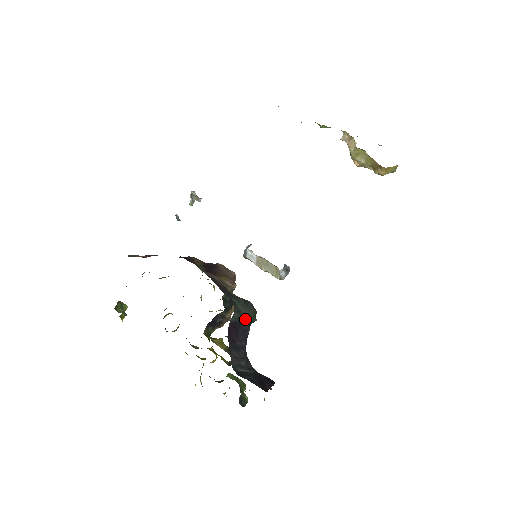
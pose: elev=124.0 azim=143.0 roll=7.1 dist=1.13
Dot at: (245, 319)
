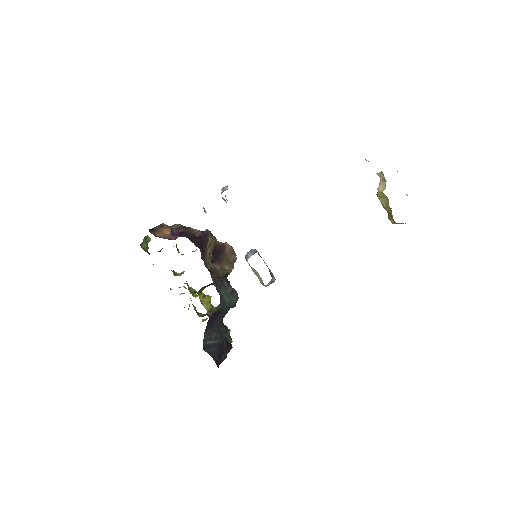
Dot at: (226, 307)
